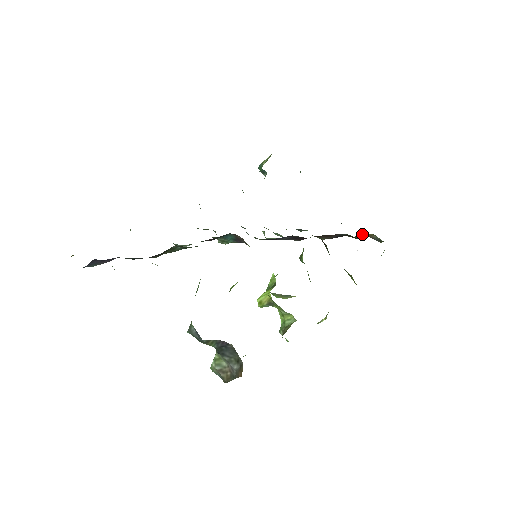
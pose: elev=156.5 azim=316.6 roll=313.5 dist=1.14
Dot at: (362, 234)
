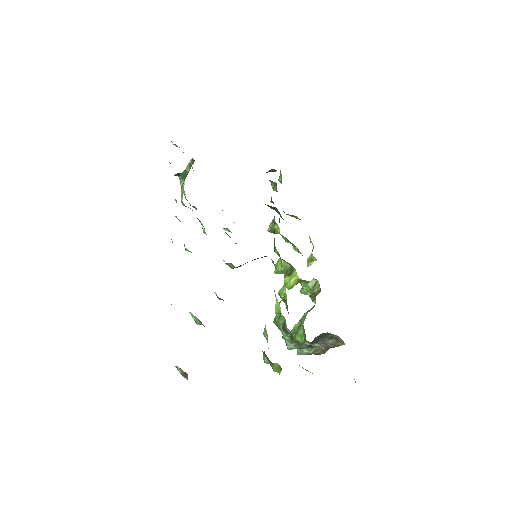
Dot at: occluded
